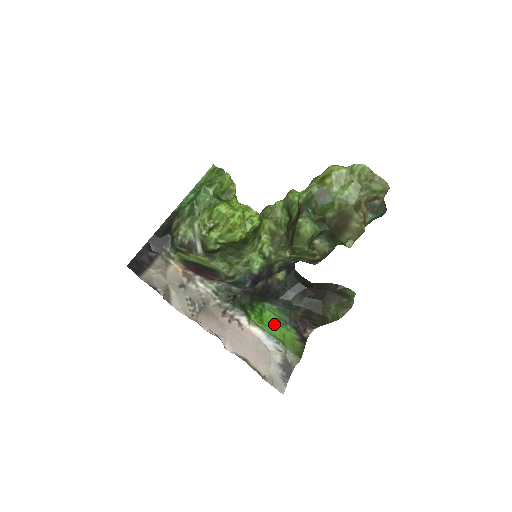
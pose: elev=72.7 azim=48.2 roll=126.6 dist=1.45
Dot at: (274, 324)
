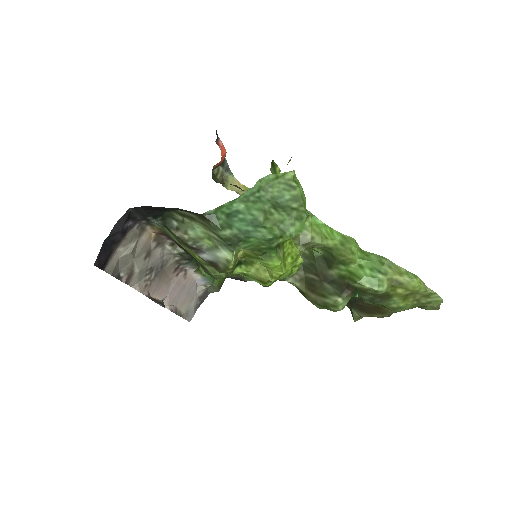
Dot at: occluded
